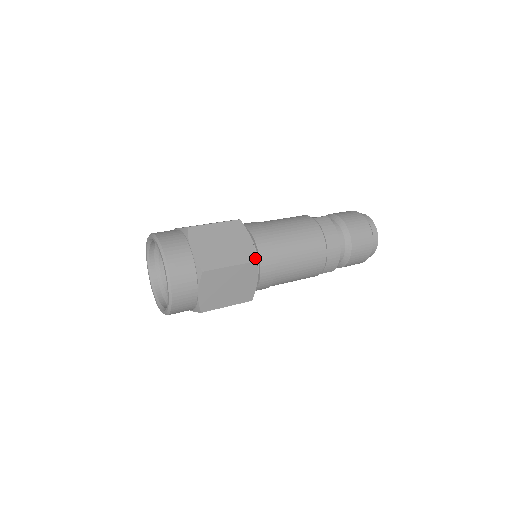
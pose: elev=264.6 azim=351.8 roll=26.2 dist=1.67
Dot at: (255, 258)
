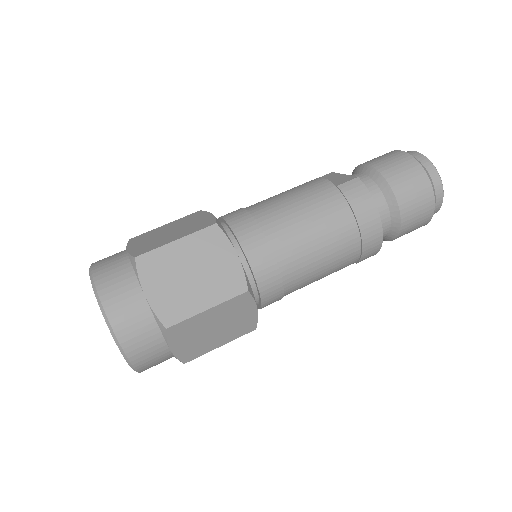
Dot at: (245, 286)
